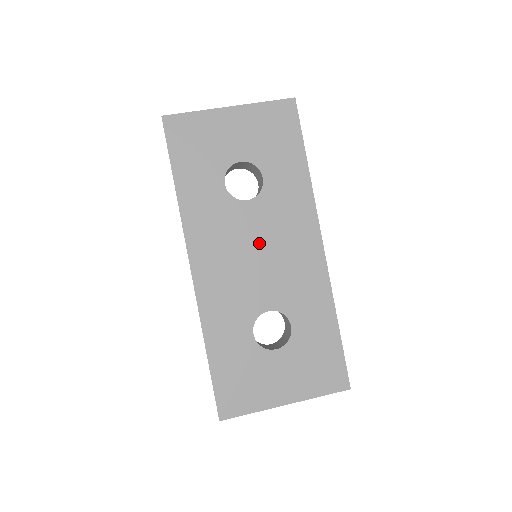
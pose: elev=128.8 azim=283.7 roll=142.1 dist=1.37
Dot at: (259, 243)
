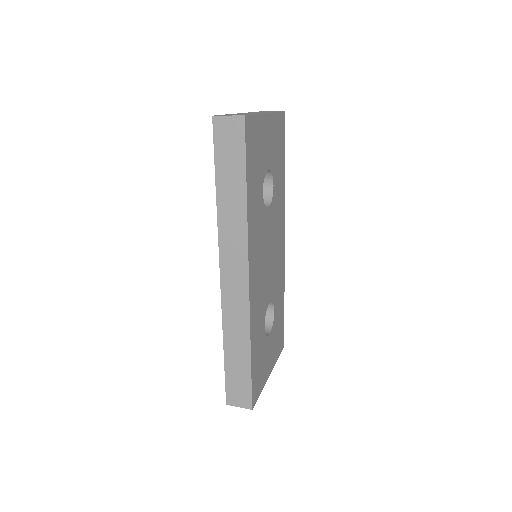
Dot at: (270, 246)
